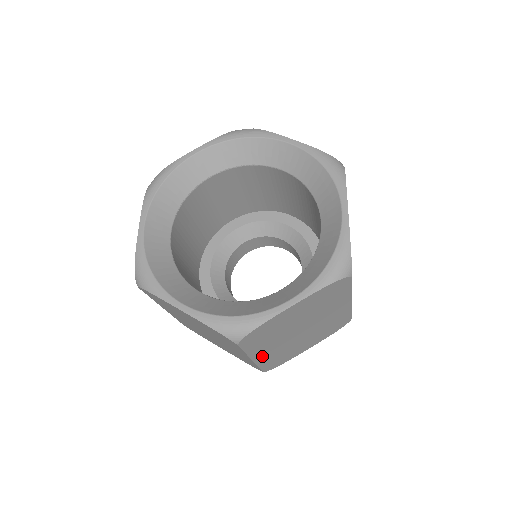
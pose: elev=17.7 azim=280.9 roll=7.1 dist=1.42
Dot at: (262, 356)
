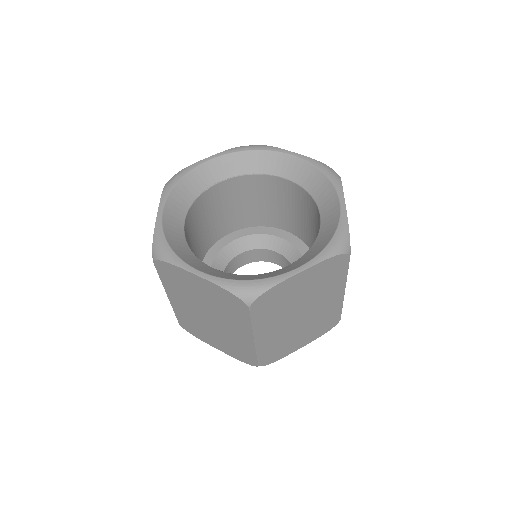
Dot at: (263, 338)
